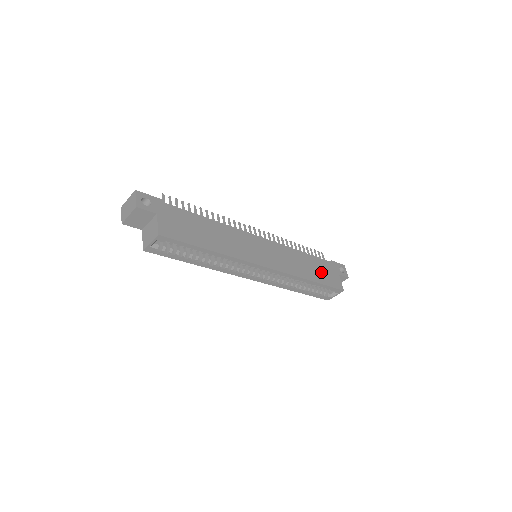
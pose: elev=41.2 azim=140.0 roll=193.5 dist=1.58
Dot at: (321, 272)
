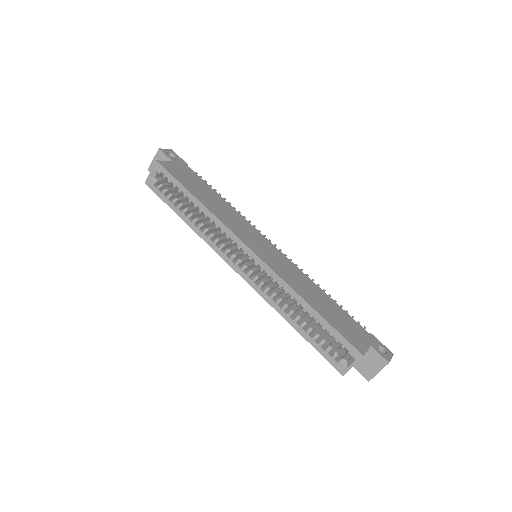
Dot at: (337, 318)
